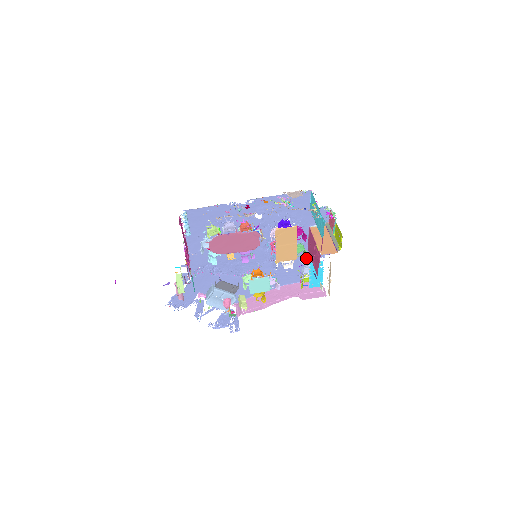
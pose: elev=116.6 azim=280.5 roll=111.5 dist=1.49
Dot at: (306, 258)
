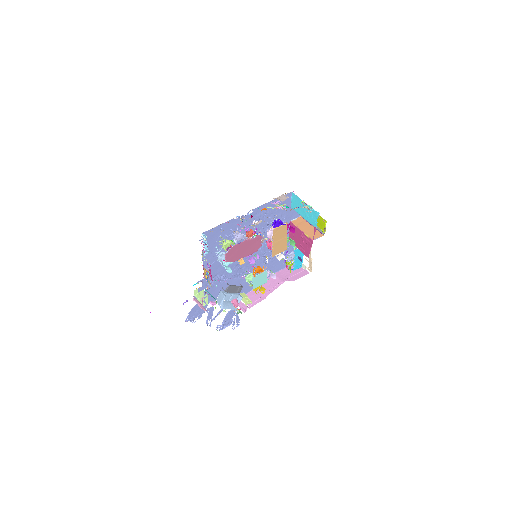
Dot at: (287, 247)
